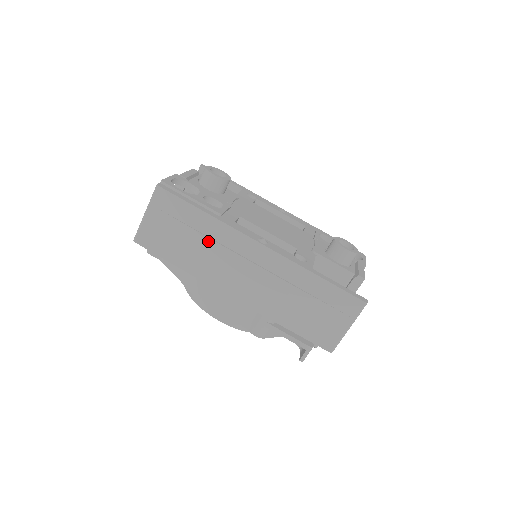
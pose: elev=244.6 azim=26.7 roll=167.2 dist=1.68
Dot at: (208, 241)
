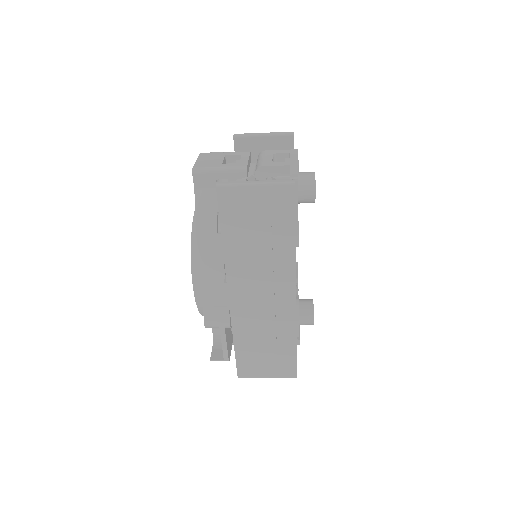
Dot at: (269, 255)
